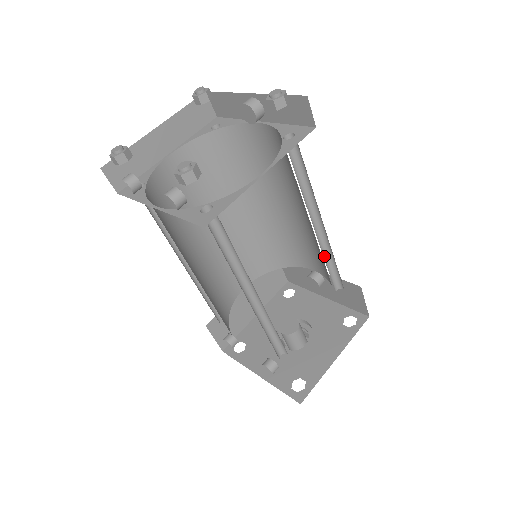
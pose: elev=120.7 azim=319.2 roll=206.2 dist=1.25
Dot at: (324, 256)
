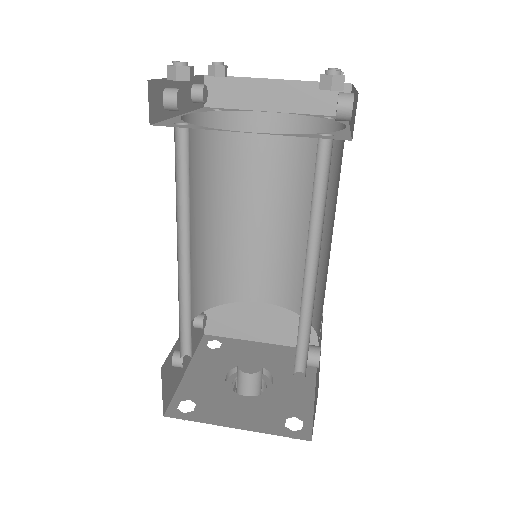
Dot at: (305, 316)
